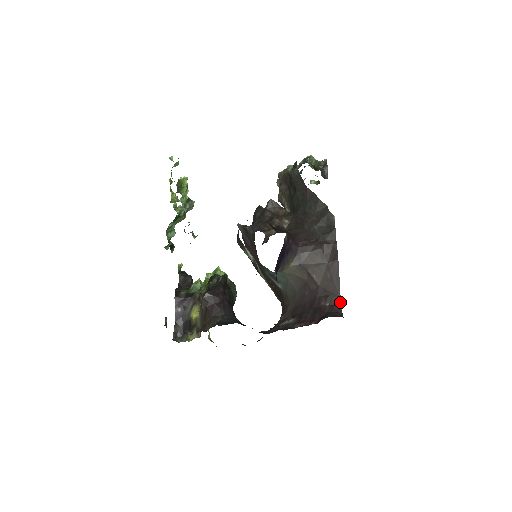
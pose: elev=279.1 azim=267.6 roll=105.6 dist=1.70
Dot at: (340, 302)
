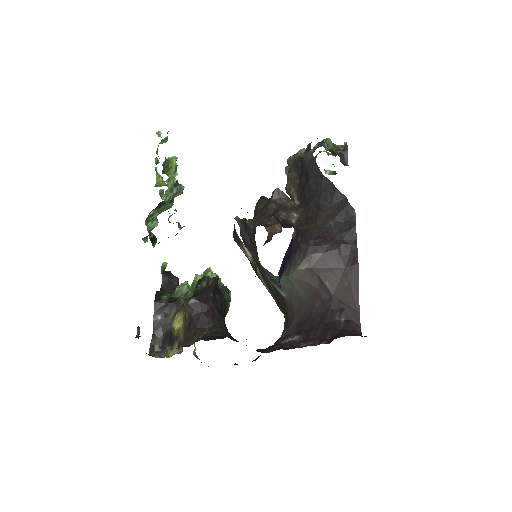
Dot at: (359, 317)
